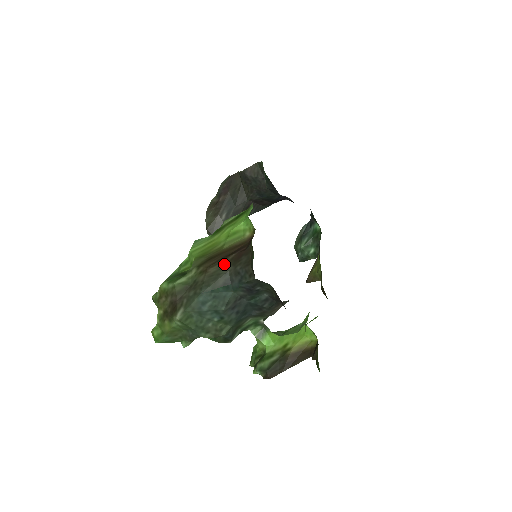
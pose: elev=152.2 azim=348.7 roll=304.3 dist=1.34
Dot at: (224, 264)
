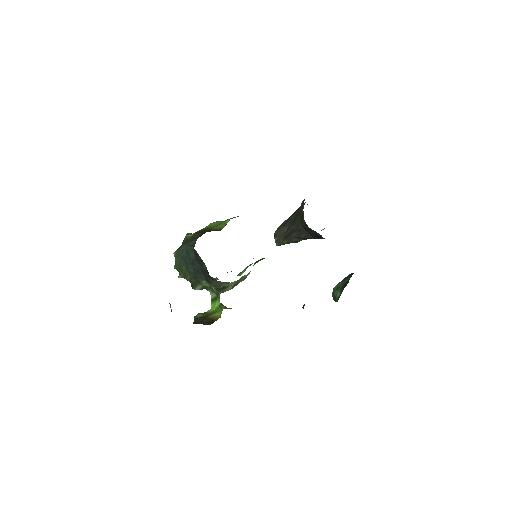
Dot at: occluded
